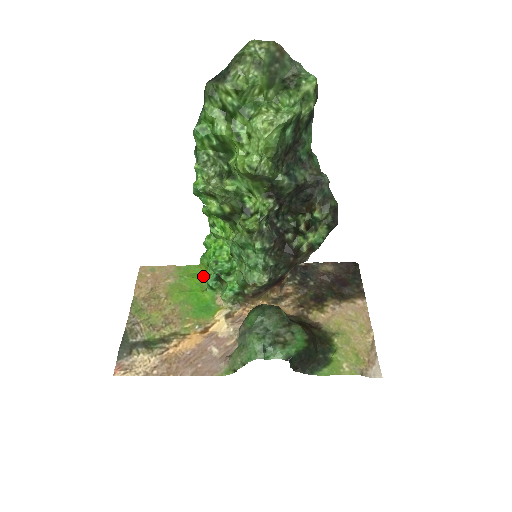
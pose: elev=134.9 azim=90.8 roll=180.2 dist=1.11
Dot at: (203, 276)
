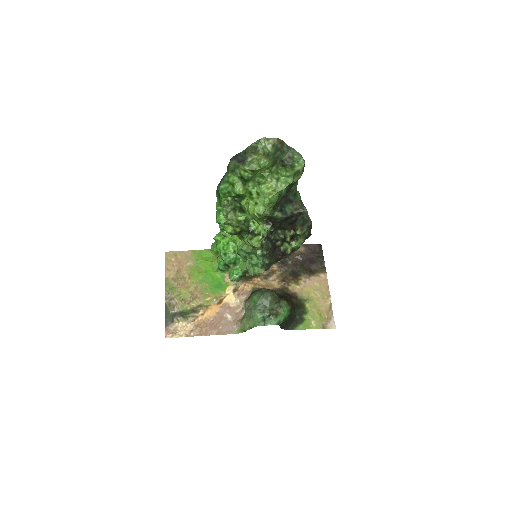
Dot at: (213, 259)
